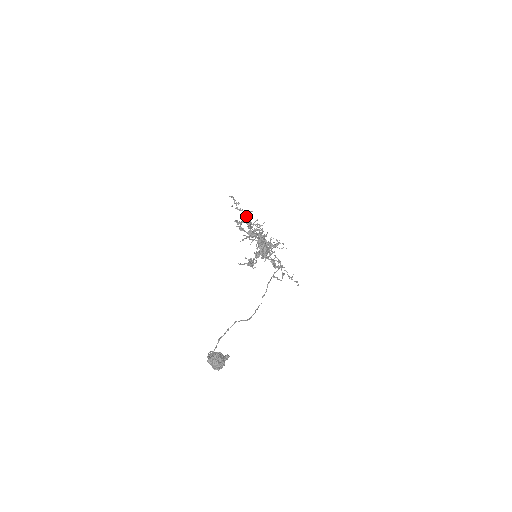
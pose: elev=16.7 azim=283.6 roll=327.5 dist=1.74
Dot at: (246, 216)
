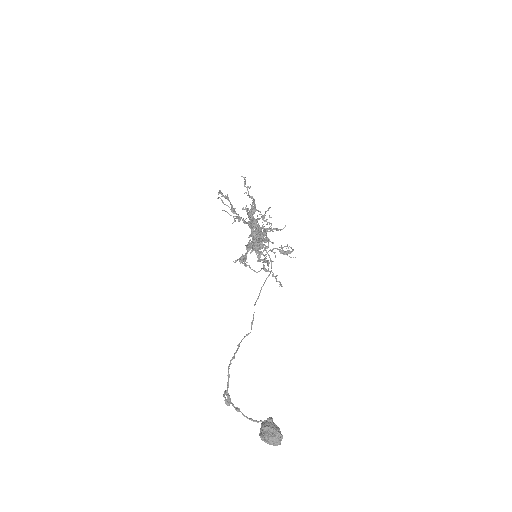
Dot at: (254, 205)
